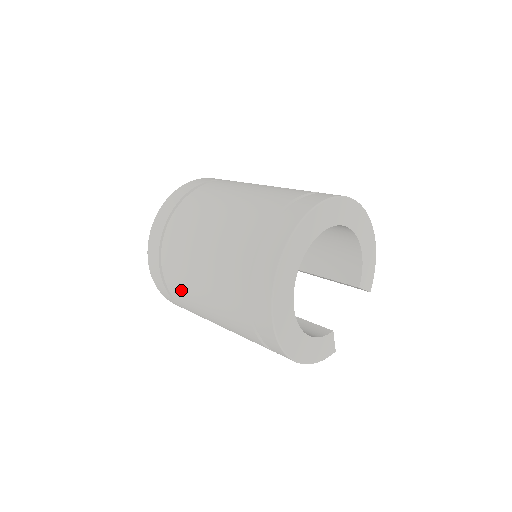
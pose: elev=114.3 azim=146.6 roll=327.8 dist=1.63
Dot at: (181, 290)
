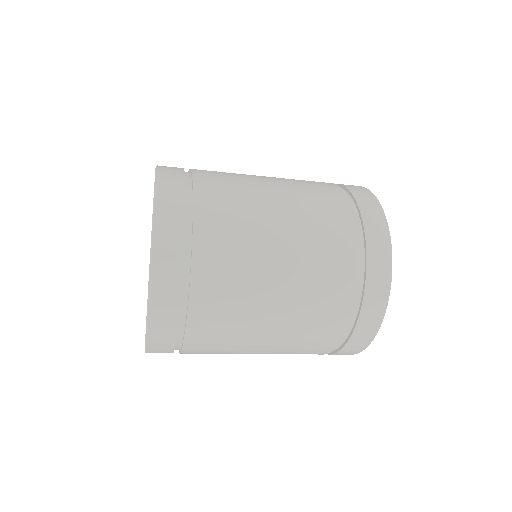
Dot at: (230, 258)
